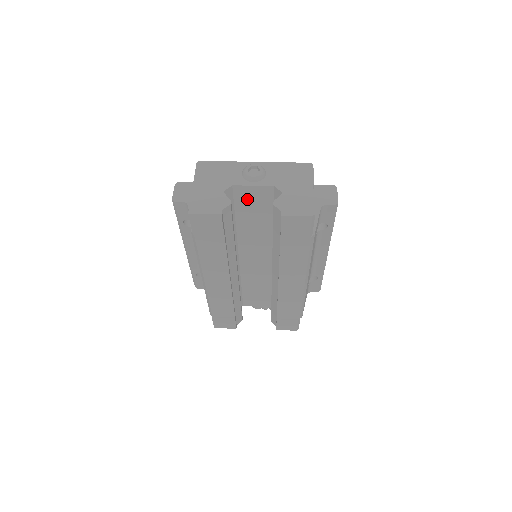
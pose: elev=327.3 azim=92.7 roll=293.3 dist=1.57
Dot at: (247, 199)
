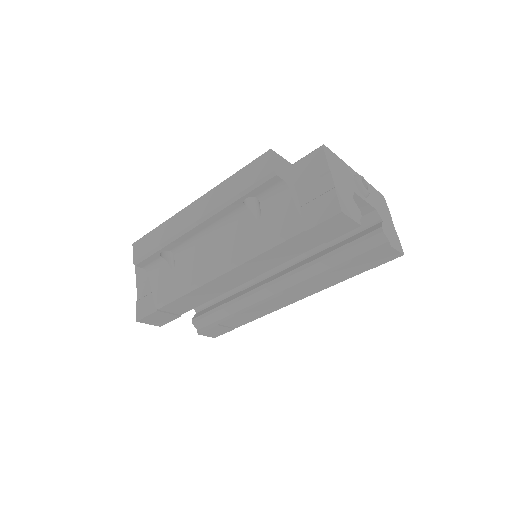
Dot at: occluded
